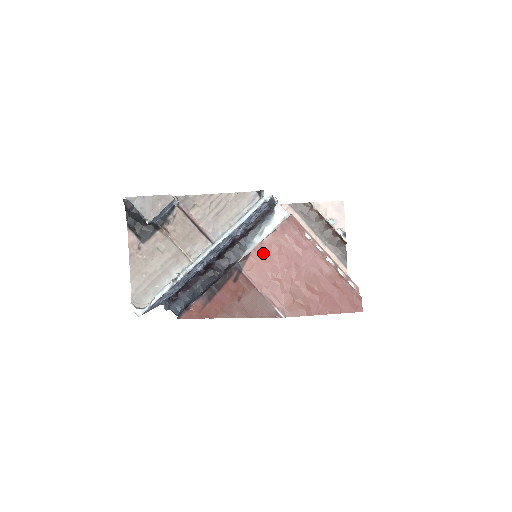
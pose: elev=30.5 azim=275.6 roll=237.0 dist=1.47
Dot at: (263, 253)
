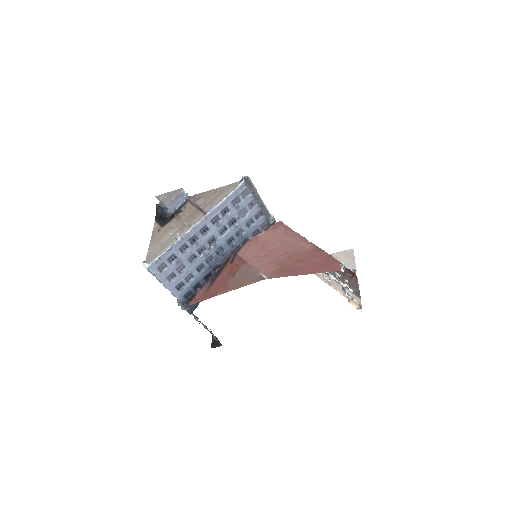
Dot at: (256, 242)
